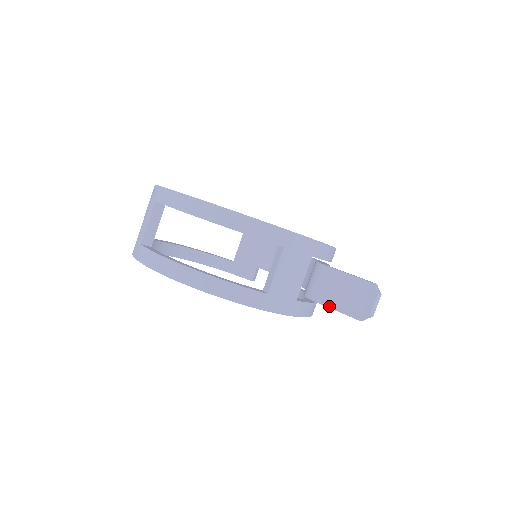
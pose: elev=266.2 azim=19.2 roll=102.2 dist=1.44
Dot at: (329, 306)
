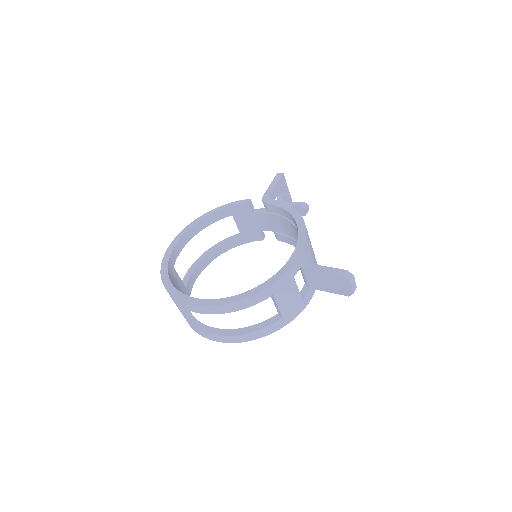
Dot at: (325, 291)
